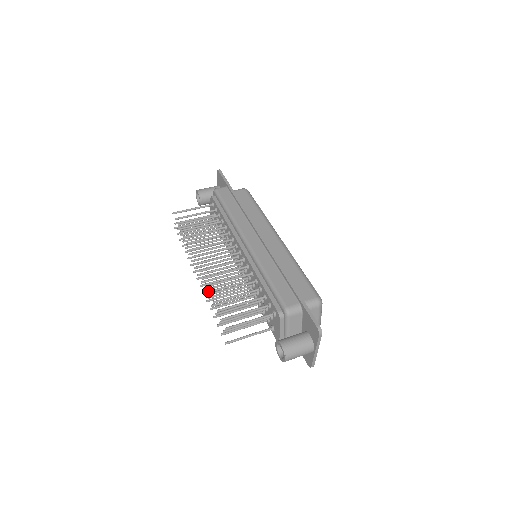
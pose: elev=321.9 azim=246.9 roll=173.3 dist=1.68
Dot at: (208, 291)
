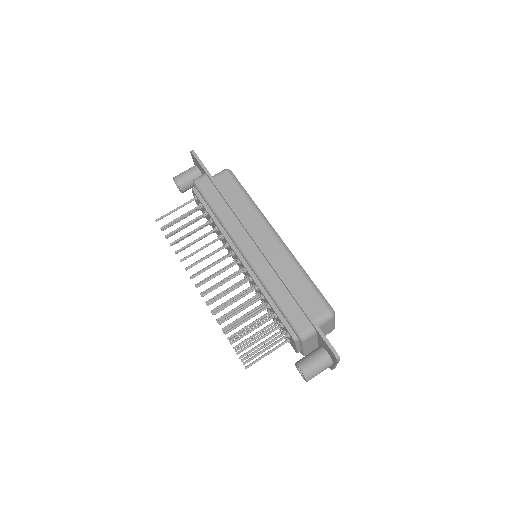
Dot at: (215, 308)
